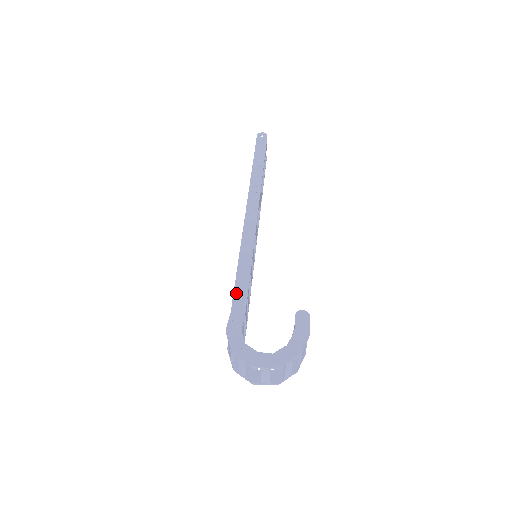
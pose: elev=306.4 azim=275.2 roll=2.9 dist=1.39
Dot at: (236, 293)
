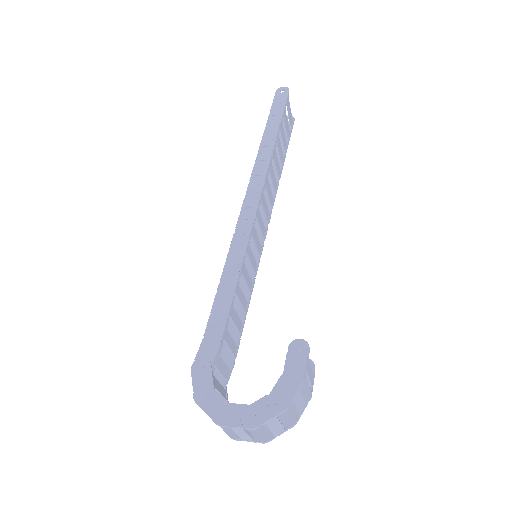
Dot at: (213, 313)
